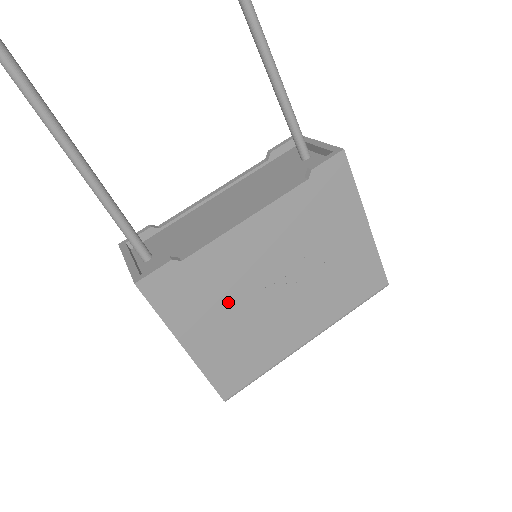
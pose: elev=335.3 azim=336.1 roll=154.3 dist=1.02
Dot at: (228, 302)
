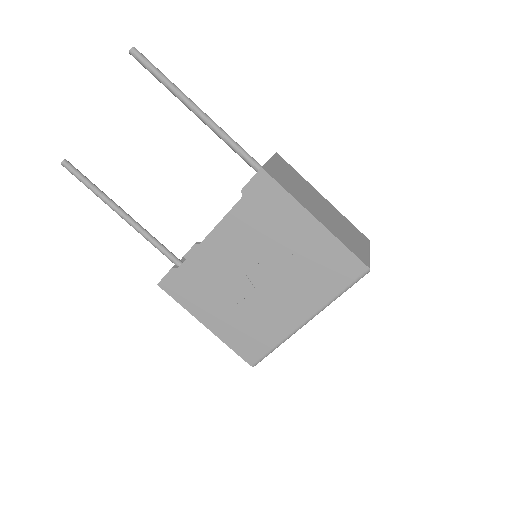
Dot at: (221, 293)
